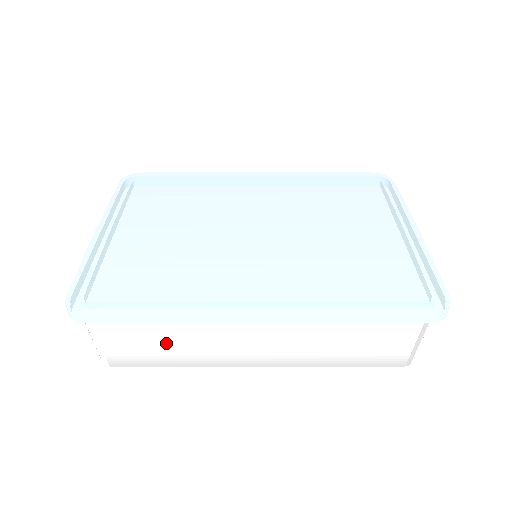
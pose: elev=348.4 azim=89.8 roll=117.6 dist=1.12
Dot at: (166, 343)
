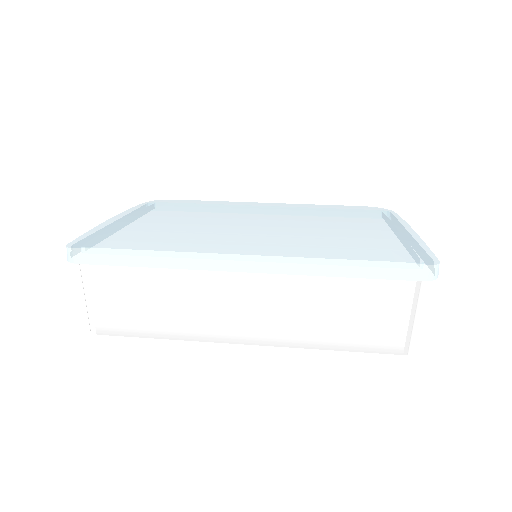
Dot at: (154, 303)
